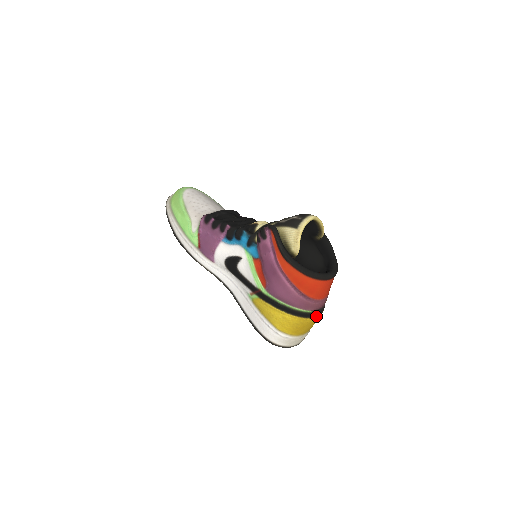
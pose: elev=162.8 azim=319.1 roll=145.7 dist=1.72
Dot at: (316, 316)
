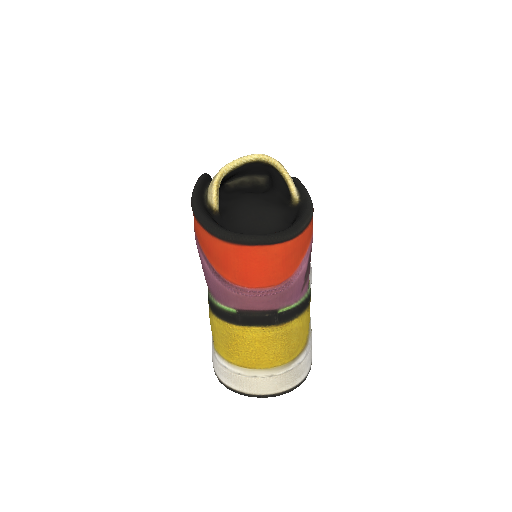
Dot at: (250, 325)
